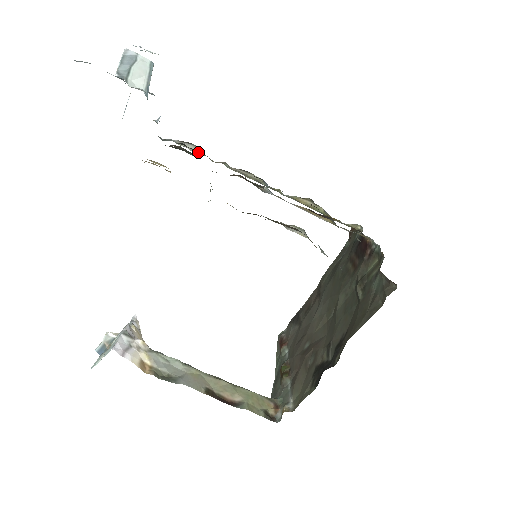
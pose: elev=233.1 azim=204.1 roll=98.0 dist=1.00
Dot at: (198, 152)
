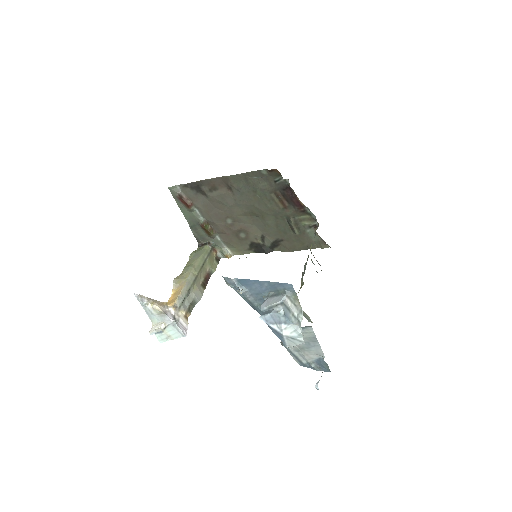
Dot at: occluded
